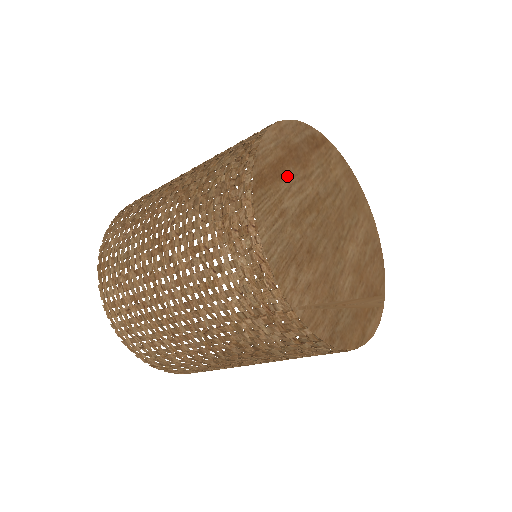
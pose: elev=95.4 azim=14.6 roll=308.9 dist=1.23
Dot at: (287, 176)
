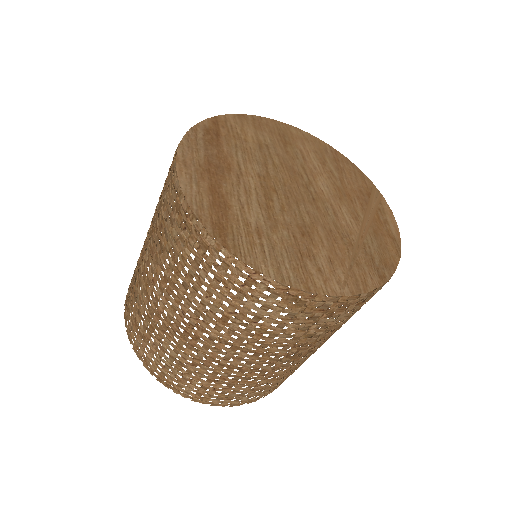
Dot at: (229, 196)
